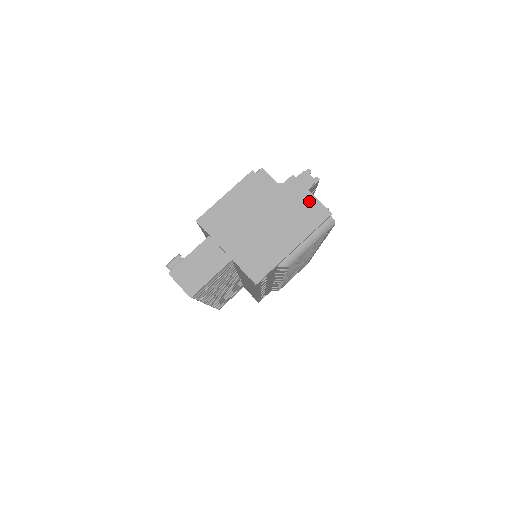
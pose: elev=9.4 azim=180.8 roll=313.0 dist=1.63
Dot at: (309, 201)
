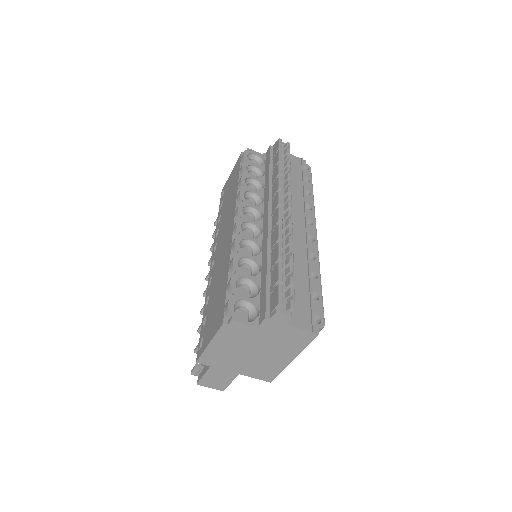
Dot at: (292, 331)
